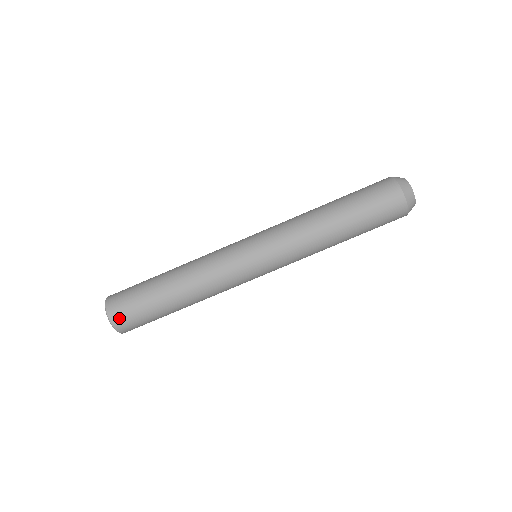
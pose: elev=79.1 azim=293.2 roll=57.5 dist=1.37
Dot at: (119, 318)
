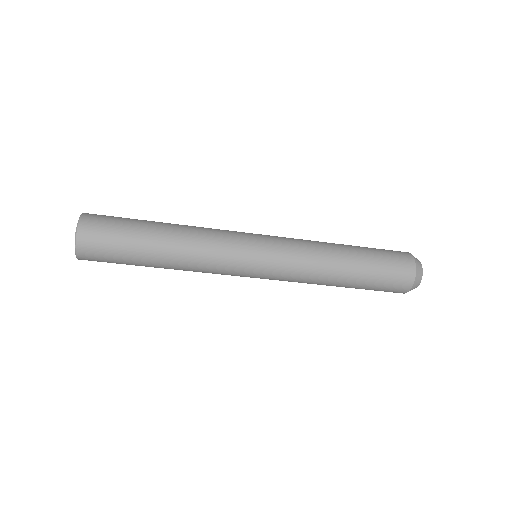
Dot at: (88, 244)
